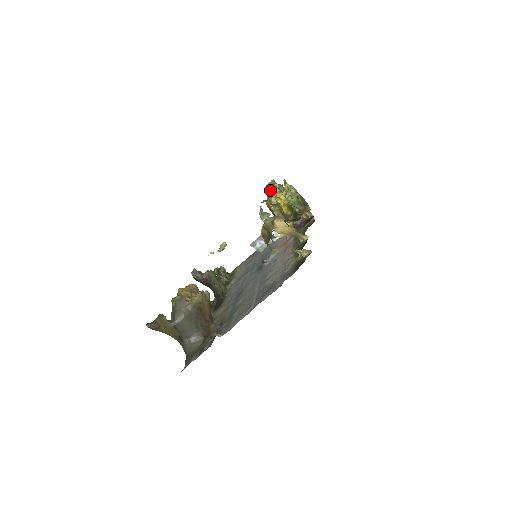
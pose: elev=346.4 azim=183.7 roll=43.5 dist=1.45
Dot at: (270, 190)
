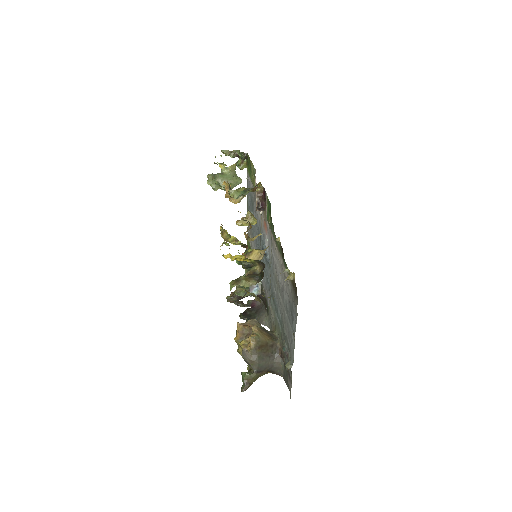
Dot at: occluded
